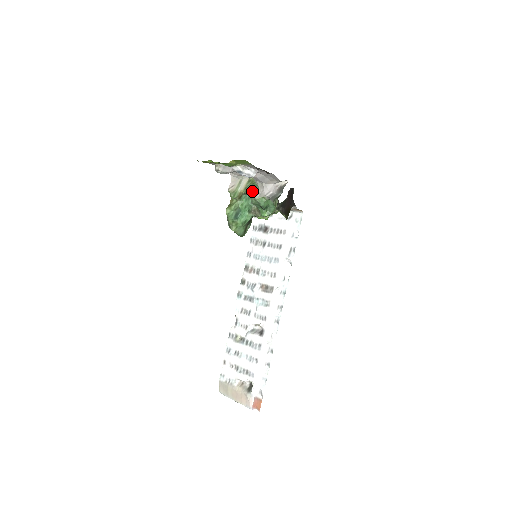
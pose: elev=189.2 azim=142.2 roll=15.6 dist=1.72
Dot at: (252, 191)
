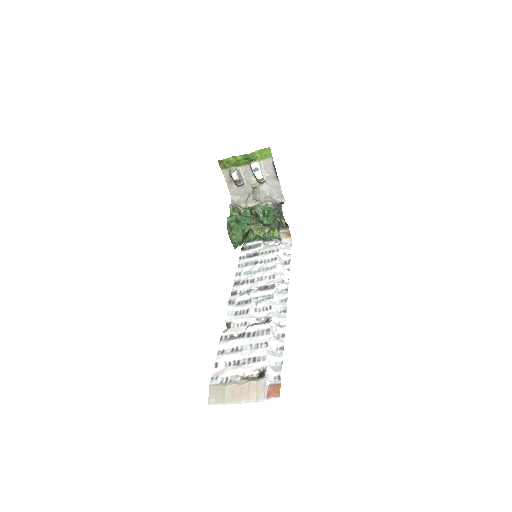
Dot at: occluded
